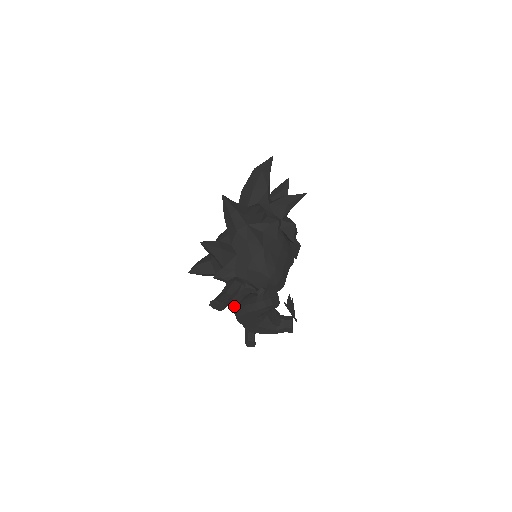
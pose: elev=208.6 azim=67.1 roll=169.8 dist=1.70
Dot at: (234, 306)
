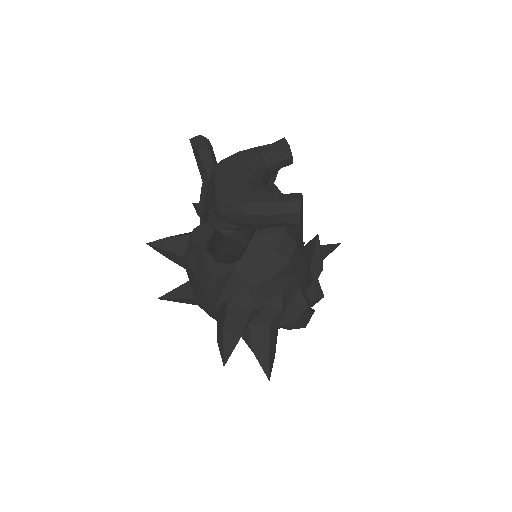
Dot at: occluded
